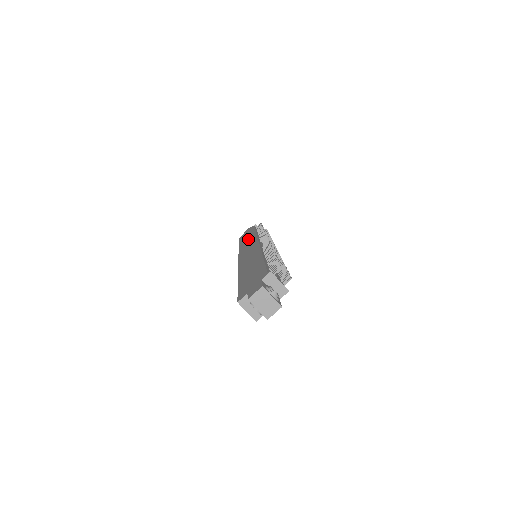
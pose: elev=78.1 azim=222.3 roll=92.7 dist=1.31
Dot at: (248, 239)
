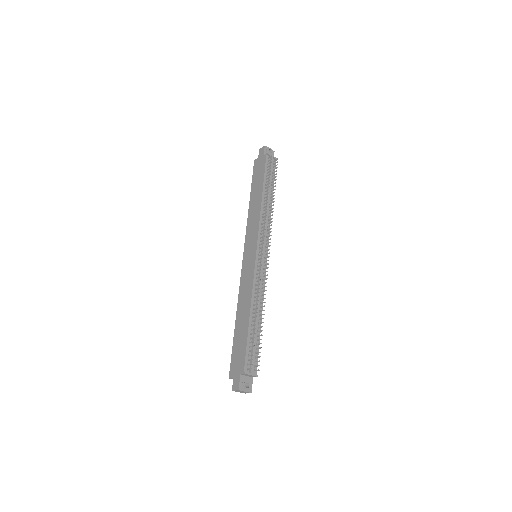
Dot at: (255, 206)
